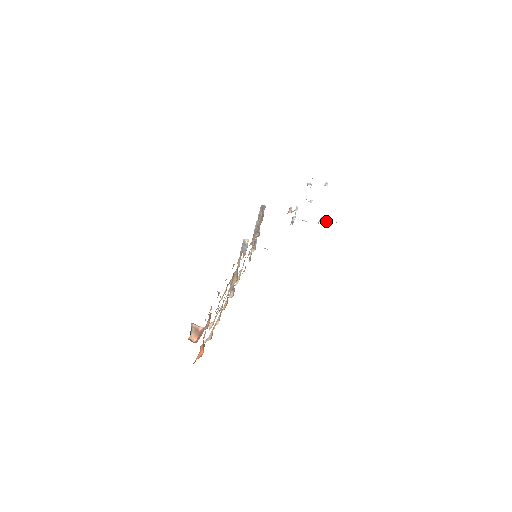
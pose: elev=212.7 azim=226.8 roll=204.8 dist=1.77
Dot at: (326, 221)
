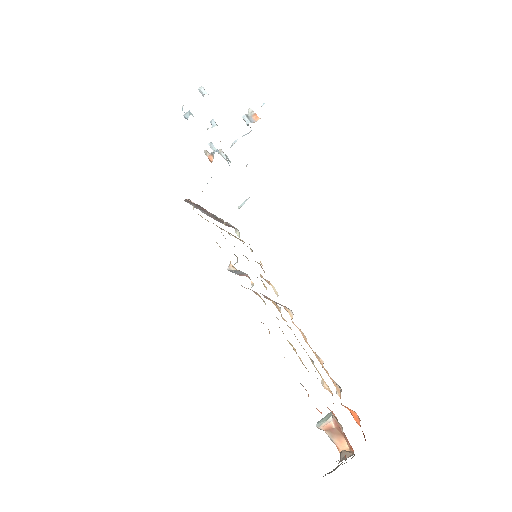
Dot at: (251, 112)
